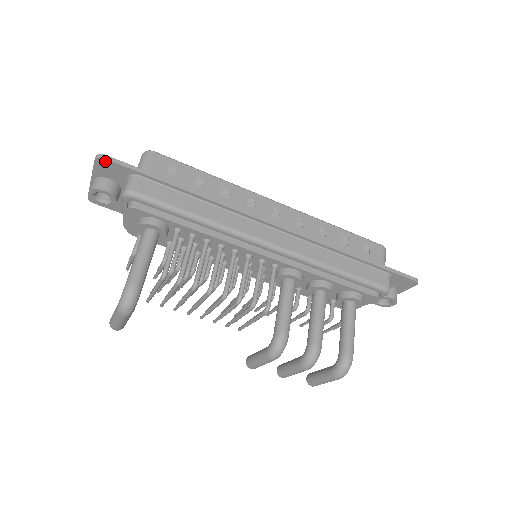
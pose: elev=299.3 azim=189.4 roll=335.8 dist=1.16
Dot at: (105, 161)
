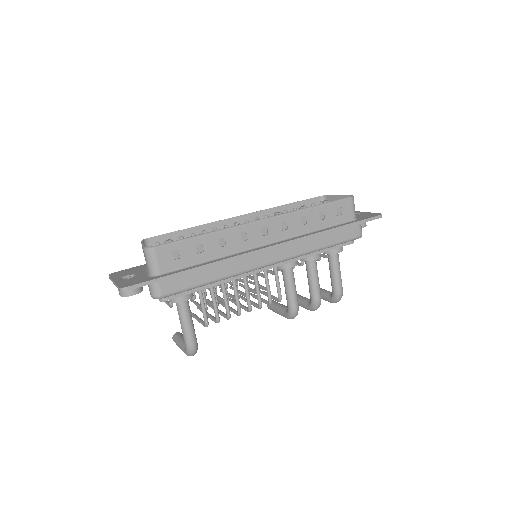
Dot at: (129, 289)
